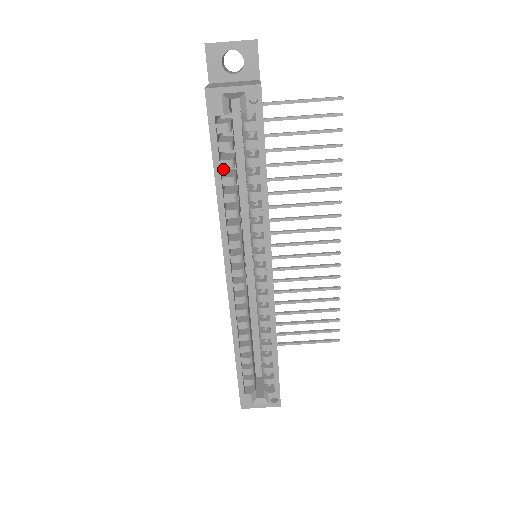
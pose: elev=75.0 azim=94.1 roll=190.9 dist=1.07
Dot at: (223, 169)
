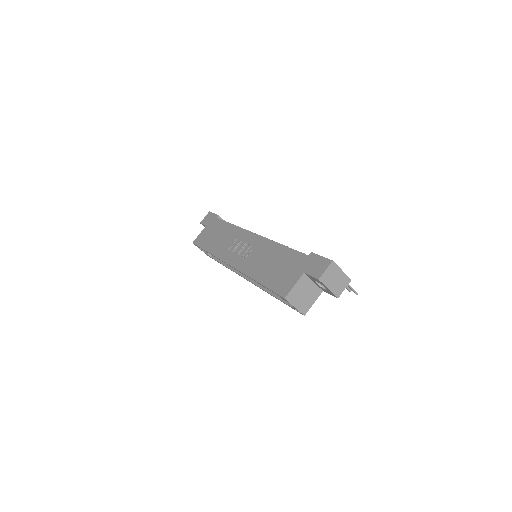
Dot at: occluded
